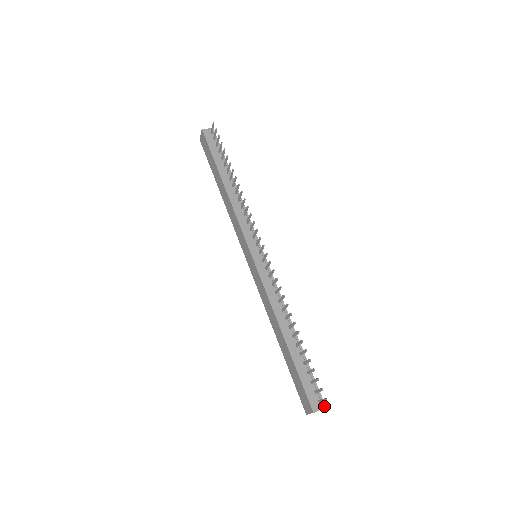
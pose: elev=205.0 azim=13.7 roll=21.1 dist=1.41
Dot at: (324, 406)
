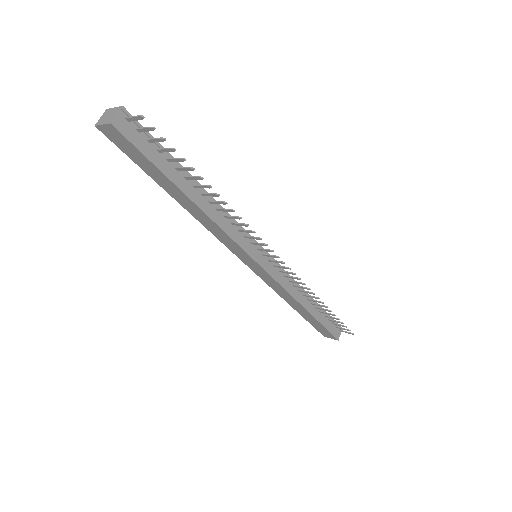
Dot at: occluded
